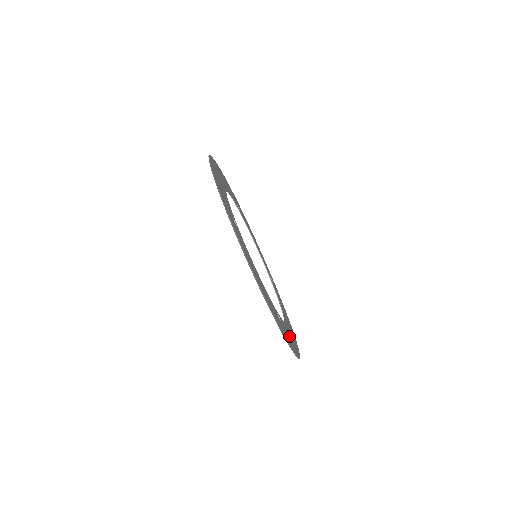
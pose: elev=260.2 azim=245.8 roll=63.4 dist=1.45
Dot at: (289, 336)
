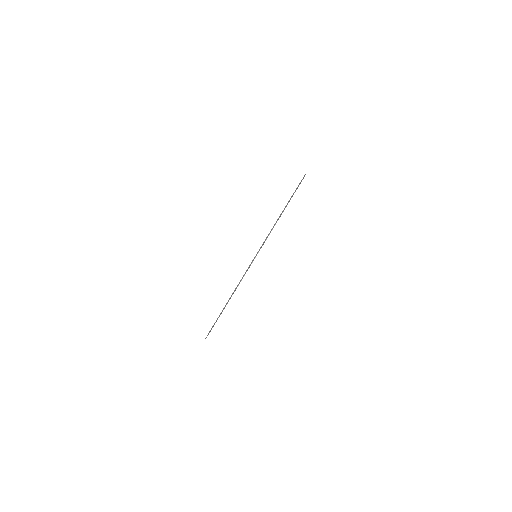
Dot at: occluded
